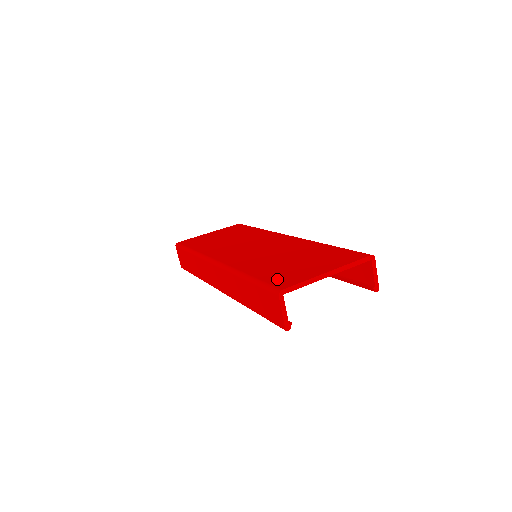
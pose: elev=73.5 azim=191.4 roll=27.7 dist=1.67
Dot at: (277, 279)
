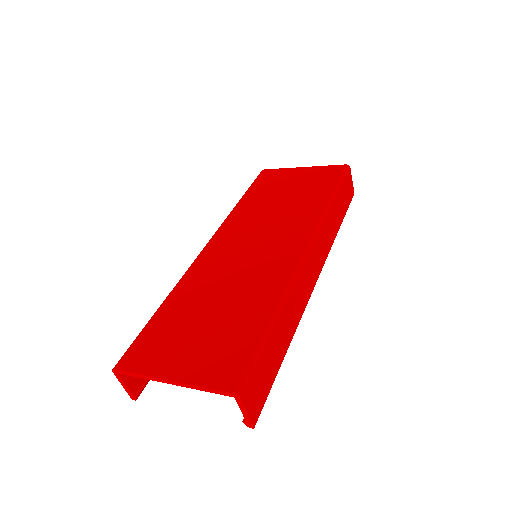
Dot at: (145, 343)
